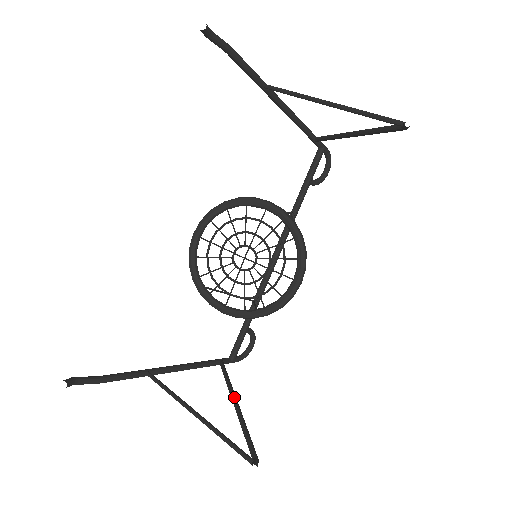
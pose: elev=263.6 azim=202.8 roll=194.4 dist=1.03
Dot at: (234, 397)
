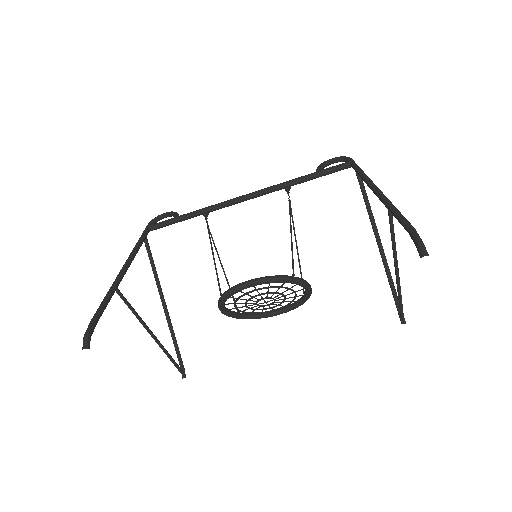
Dot at: (164, 301)
